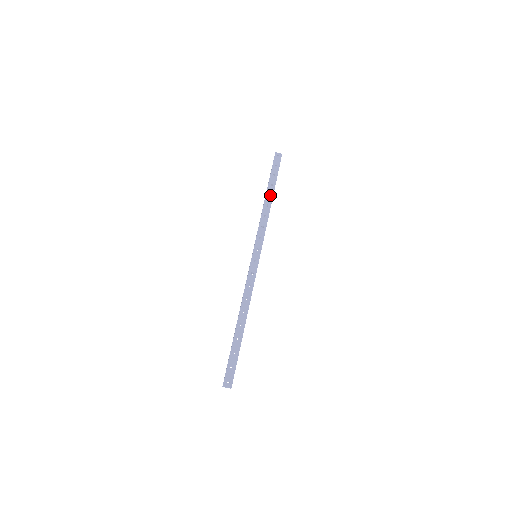
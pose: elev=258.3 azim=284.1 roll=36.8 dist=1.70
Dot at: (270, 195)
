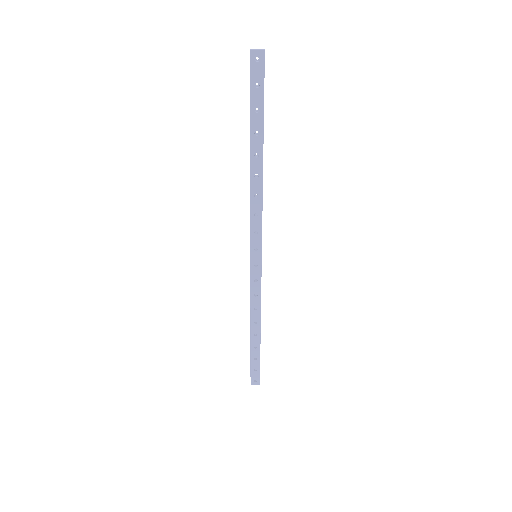
Dot at: (257, 153)
